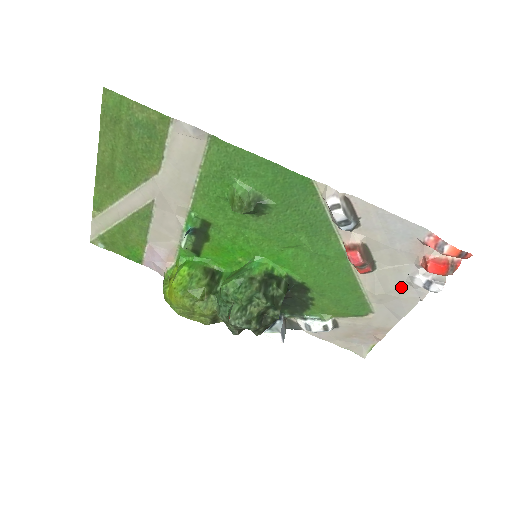
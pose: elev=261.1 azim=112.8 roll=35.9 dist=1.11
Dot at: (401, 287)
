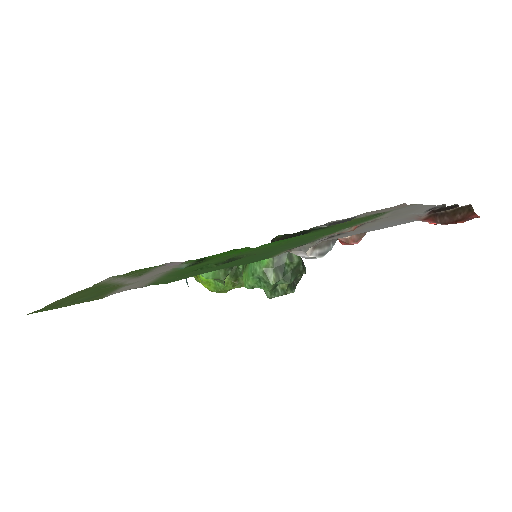
Dot at: (410, 212)
